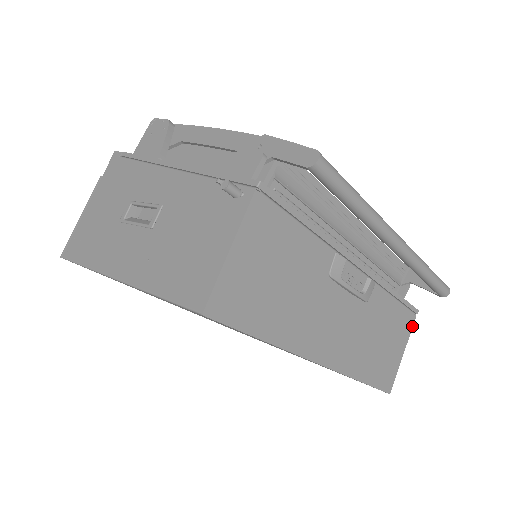
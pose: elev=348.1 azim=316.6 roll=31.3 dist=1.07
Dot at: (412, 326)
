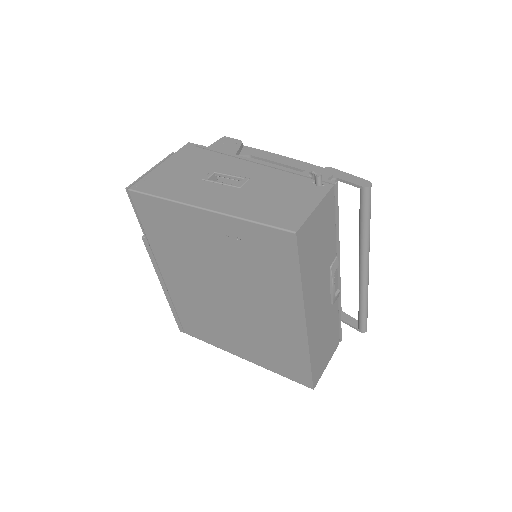
Dot at: occluded
